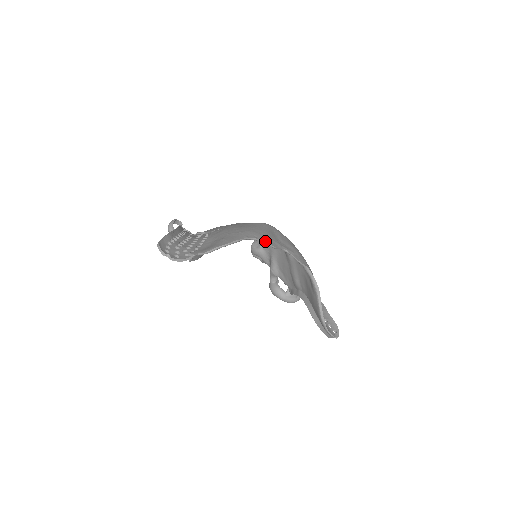
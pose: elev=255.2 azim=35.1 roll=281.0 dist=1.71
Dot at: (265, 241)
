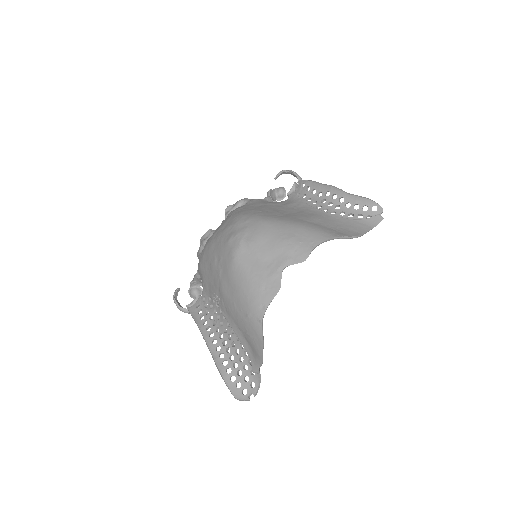
Dot at: (271, 300)
